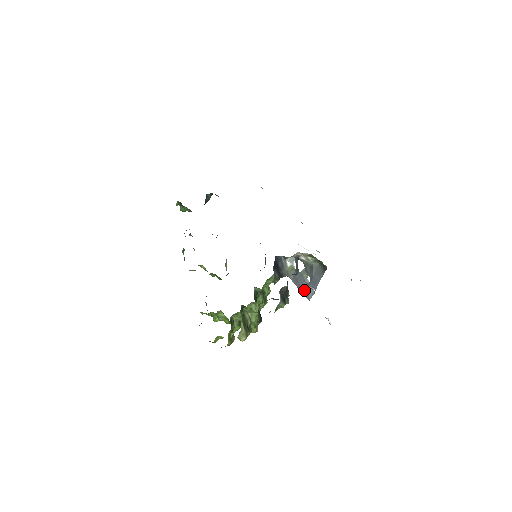
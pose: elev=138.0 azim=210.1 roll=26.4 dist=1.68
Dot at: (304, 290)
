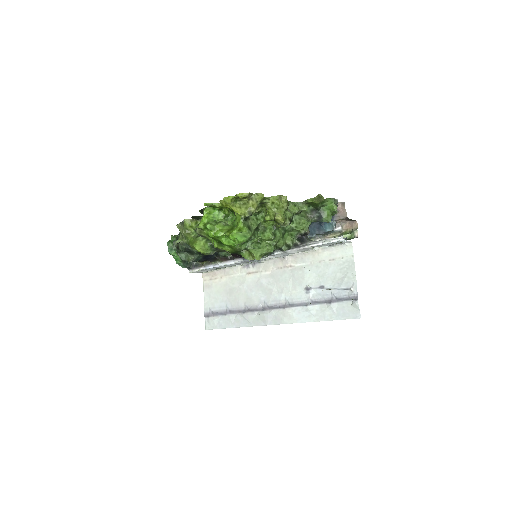
Dot at: (334, 237)
